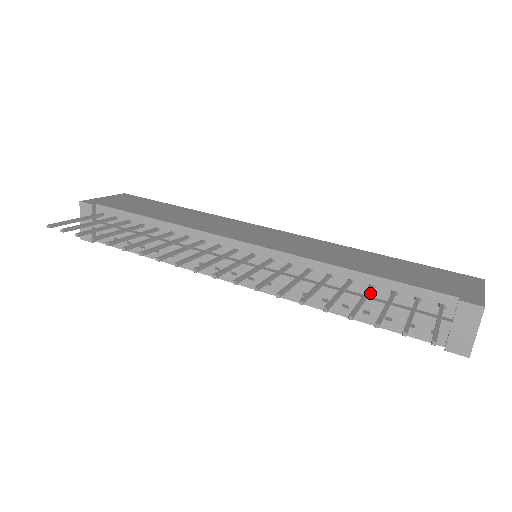
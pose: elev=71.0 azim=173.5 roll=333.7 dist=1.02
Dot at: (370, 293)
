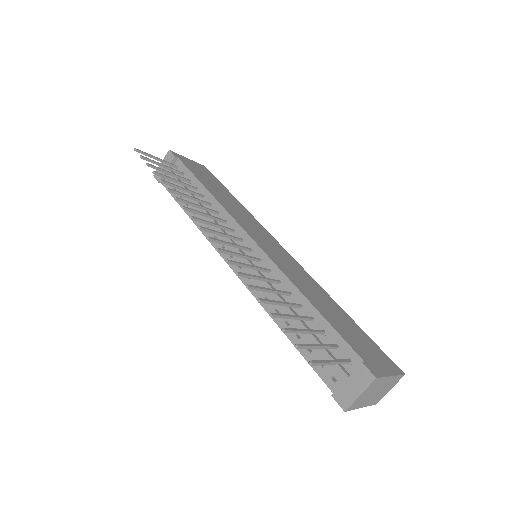
Dot at: (309, 323)
